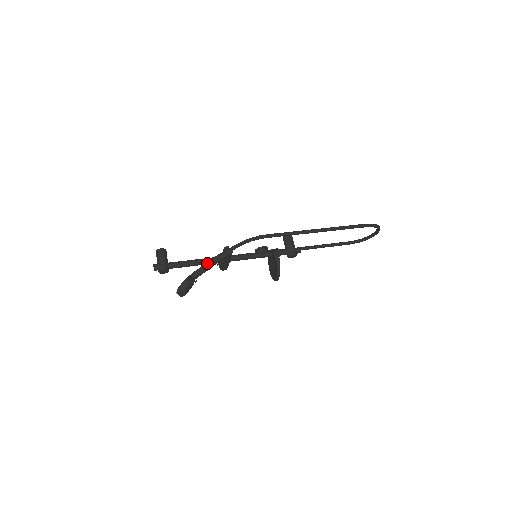
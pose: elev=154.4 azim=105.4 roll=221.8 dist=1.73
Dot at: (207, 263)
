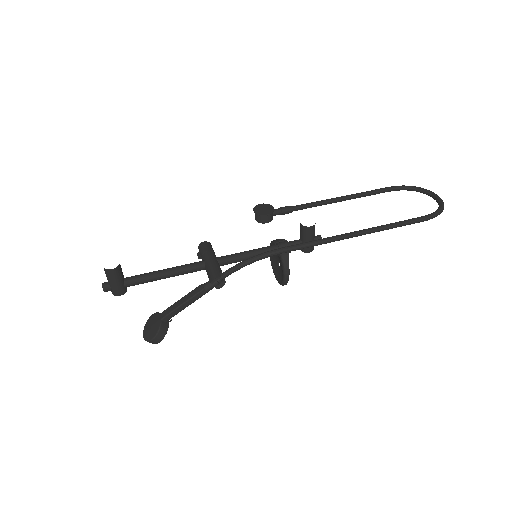
Dot at: (187, 302)
